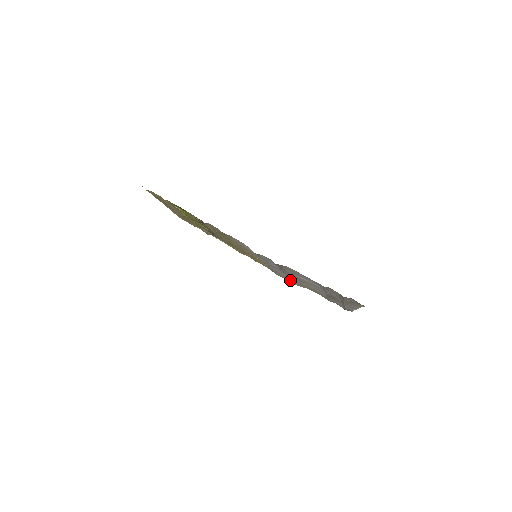
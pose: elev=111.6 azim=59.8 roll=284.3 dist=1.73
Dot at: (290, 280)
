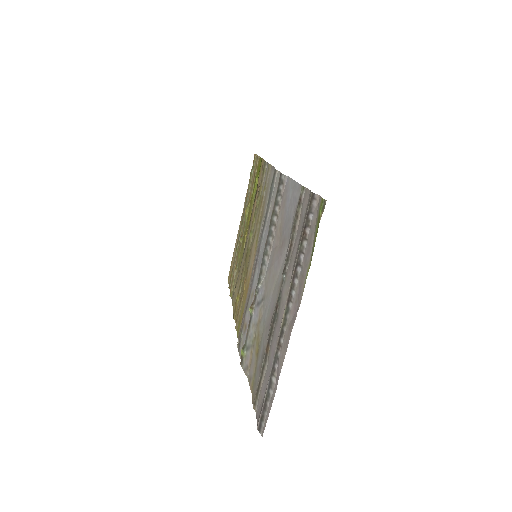
Dot at: (252, 309)
